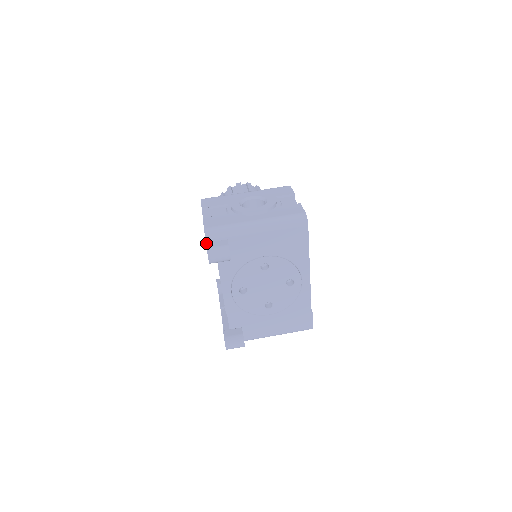
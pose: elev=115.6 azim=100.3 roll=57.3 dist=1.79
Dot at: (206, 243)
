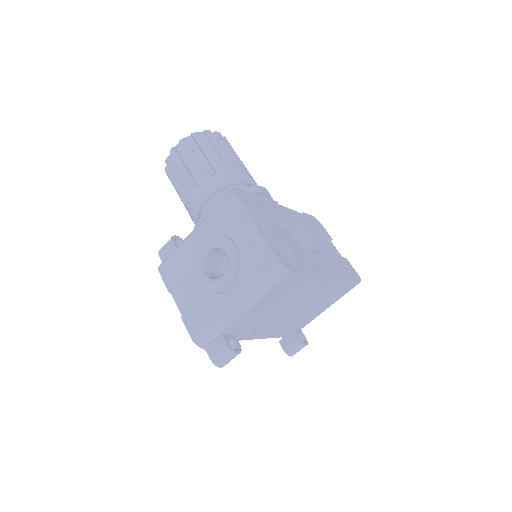
Dot at: (206, 351)
